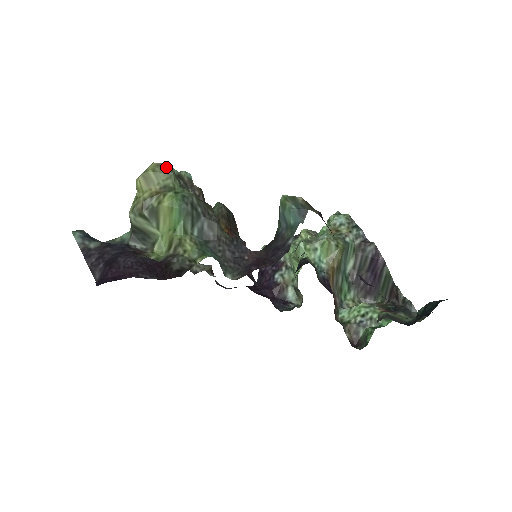
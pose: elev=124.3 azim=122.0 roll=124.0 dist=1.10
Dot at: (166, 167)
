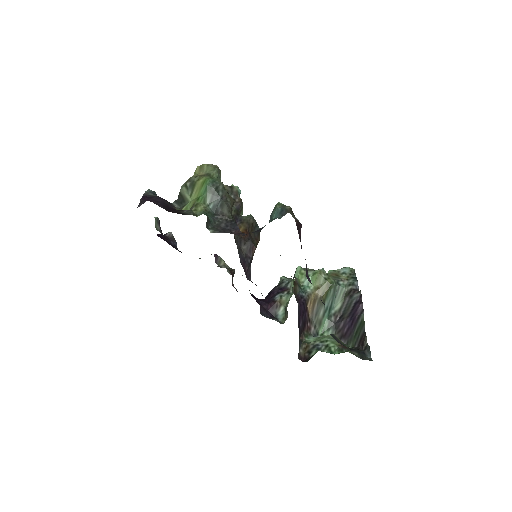
Dot at: (217, 166)
